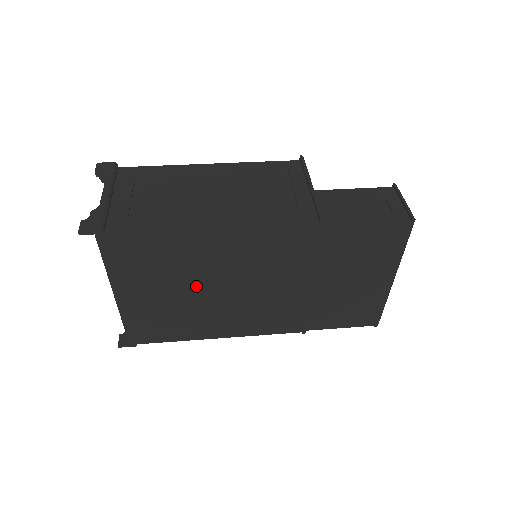
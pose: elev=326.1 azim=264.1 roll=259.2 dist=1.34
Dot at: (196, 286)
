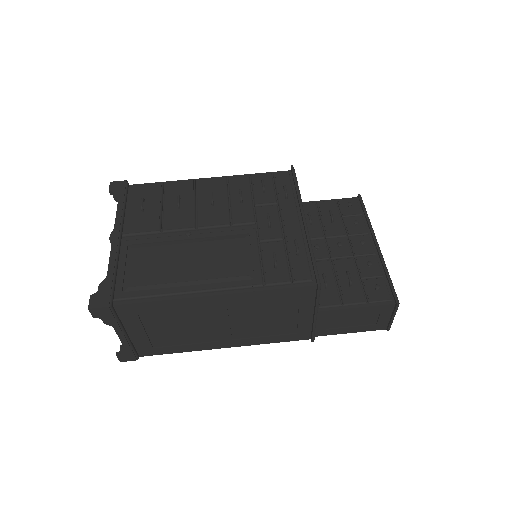
Dot at: occluded
